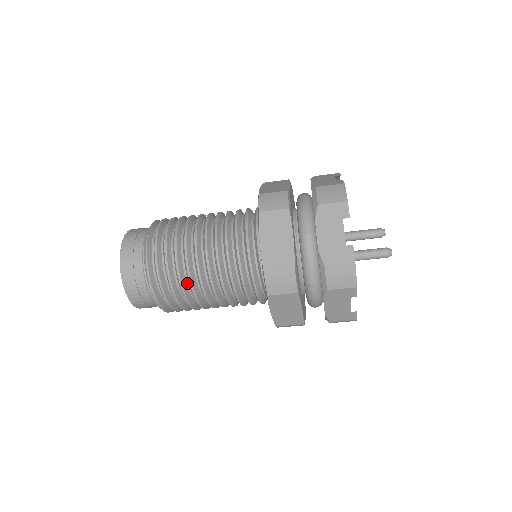
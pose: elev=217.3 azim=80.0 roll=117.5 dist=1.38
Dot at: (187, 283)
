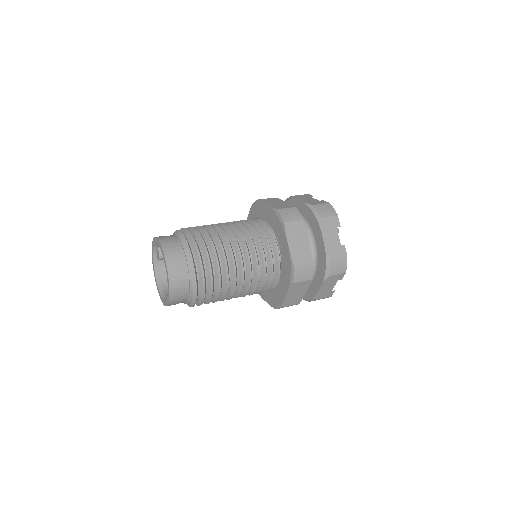
Dot at: occluded
